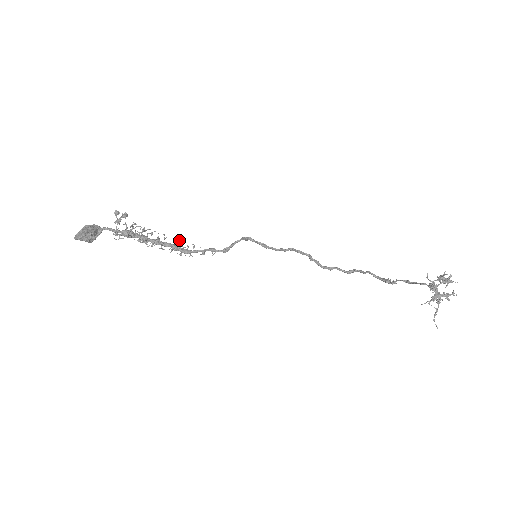
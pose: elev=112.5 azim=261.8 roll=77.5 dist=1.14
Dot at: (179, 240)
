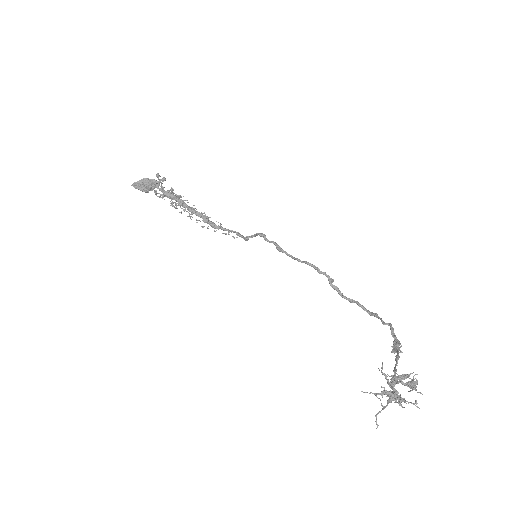
Dot at: occluded
